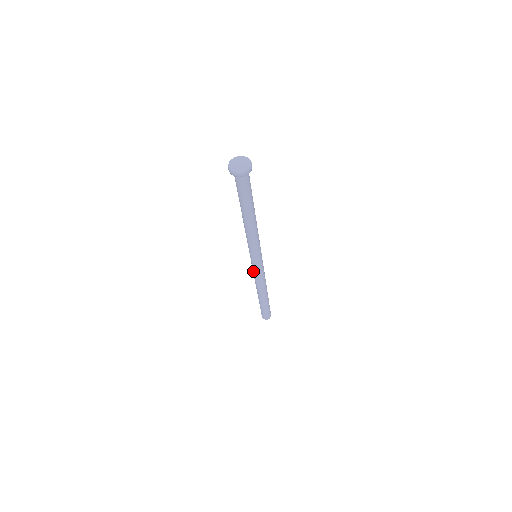
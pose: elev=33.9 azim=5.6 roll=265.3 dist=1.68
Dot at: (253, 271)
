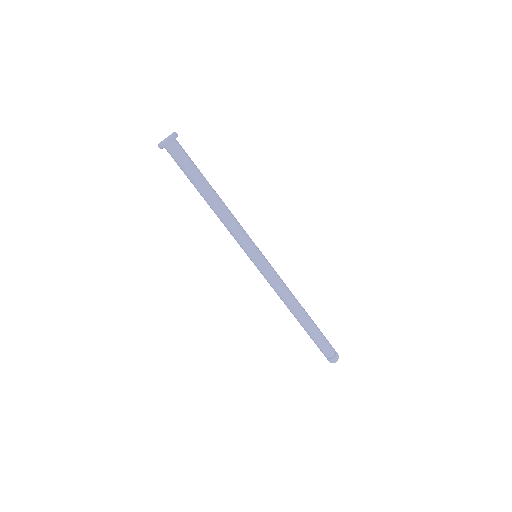
Dot at: occluded
